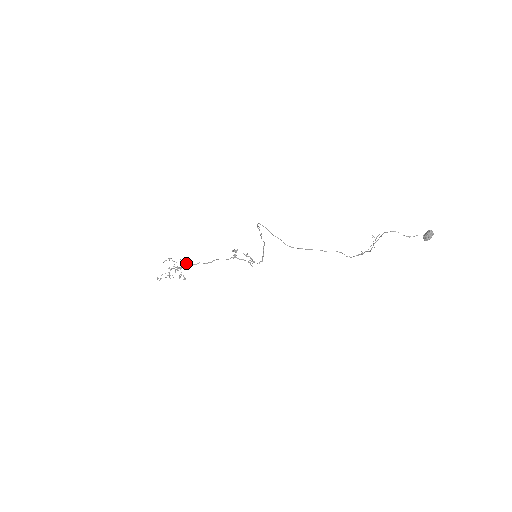
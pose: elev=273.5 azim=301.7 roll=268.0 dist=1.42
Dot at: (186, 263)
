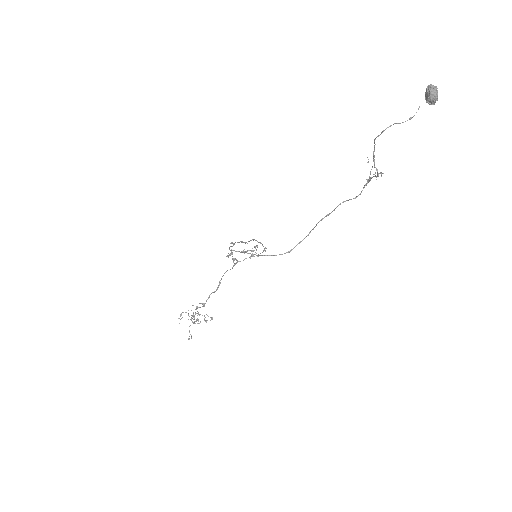
Dot at: occluded
